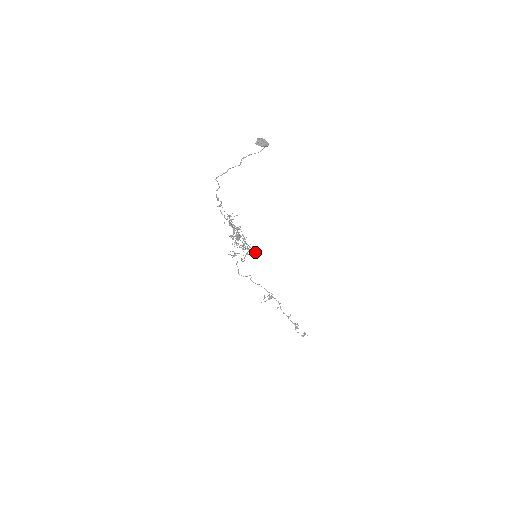
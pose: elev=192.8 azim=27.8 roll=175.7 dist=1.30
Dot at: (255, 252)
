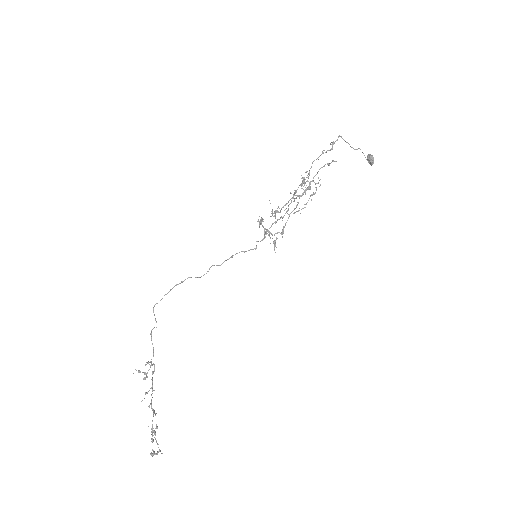
Dot at: occluded
